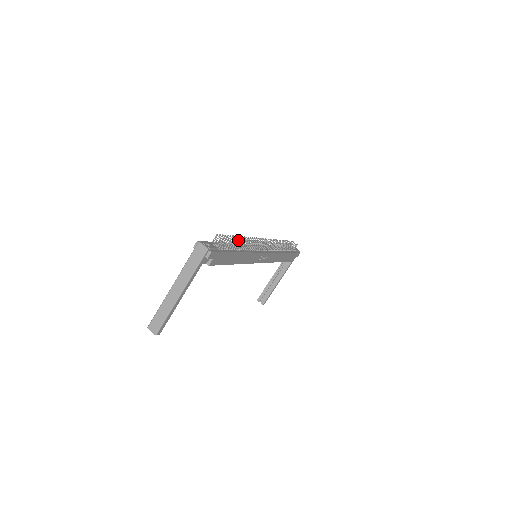
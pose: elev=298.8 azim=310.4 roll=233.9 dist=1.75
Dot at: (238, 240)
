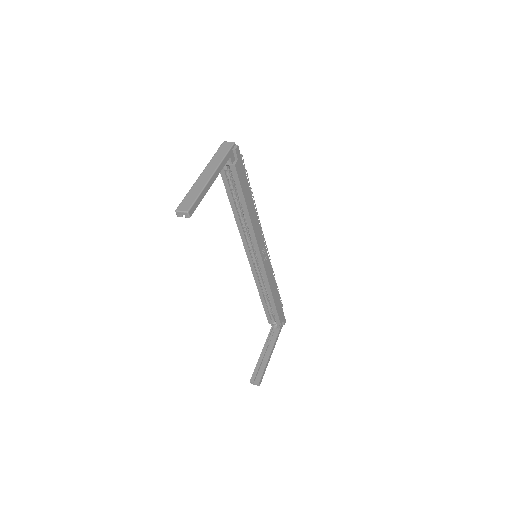
Dot at: (249, 184)
